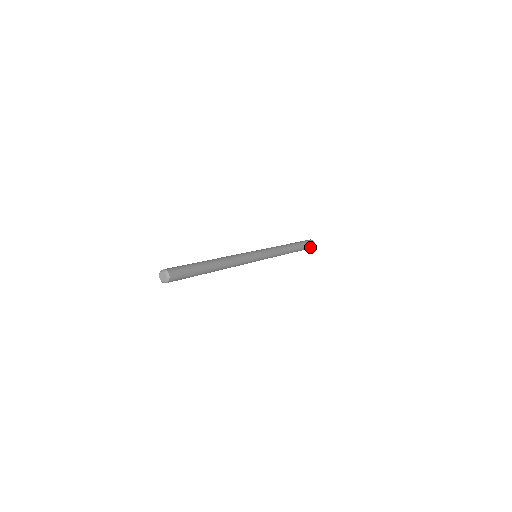
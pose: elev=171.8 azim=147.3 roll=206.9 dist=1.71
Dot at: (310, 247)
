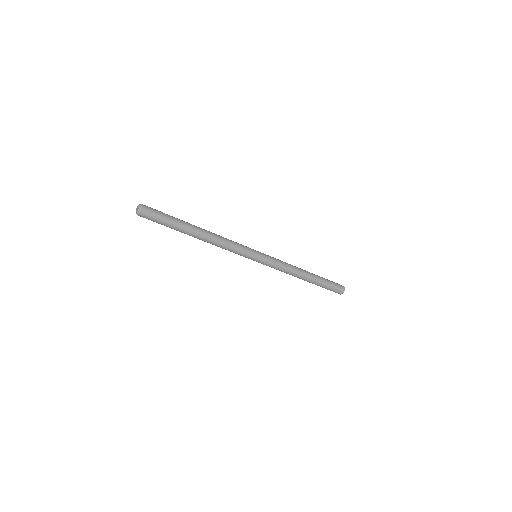
Dot at: (338, 289)
